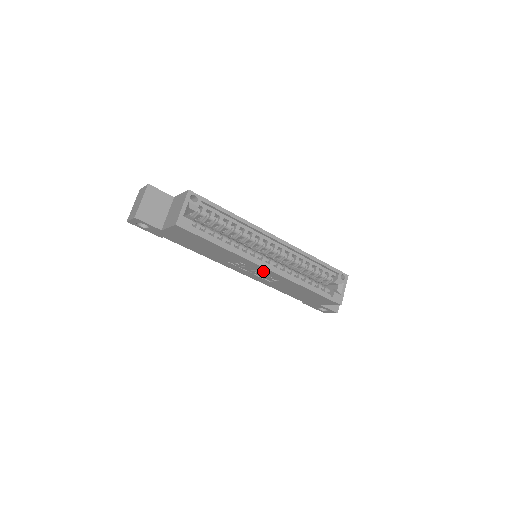
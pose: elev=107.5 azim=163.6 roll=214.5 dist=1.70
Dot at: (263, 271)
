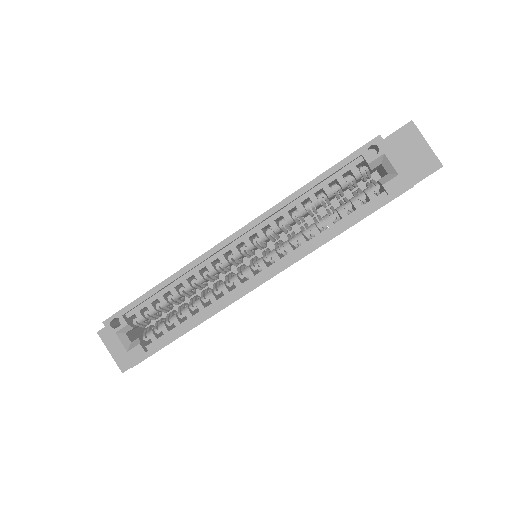
Dot at: occluded
